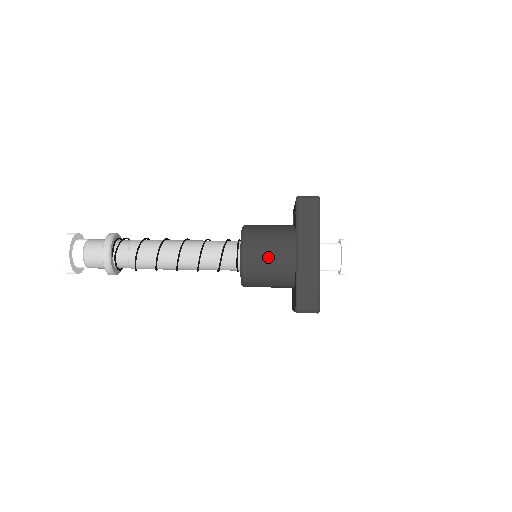
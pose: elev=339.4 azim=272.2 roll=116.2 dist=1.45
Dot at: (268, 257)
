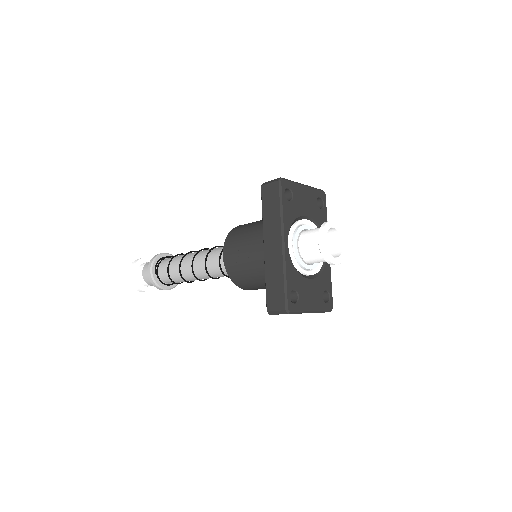
Dot at: (242, 256)
